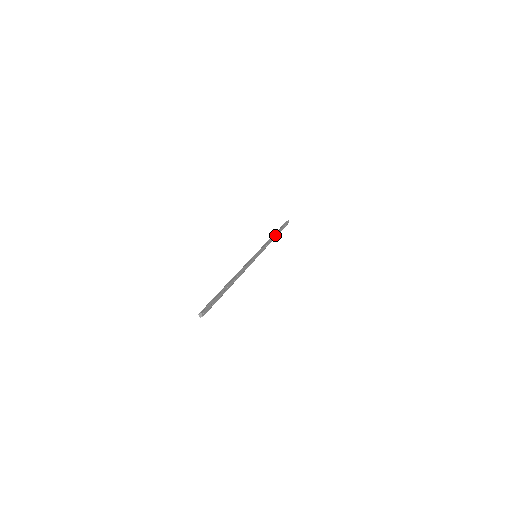
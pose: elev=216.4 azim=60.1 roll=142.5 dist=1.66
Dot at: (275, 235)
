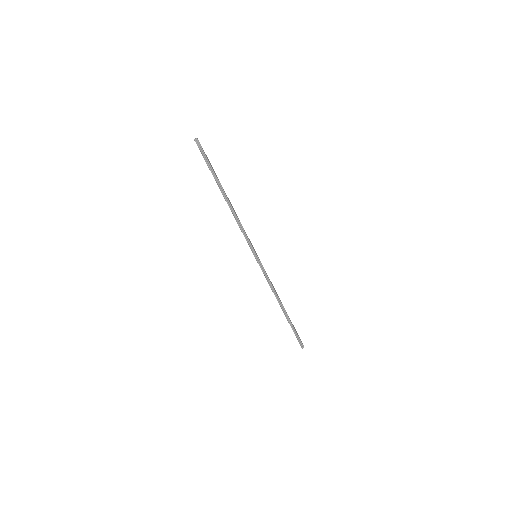
Dot at: occluded
